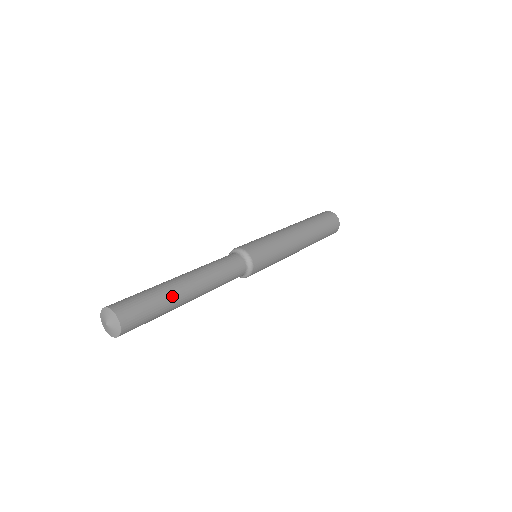
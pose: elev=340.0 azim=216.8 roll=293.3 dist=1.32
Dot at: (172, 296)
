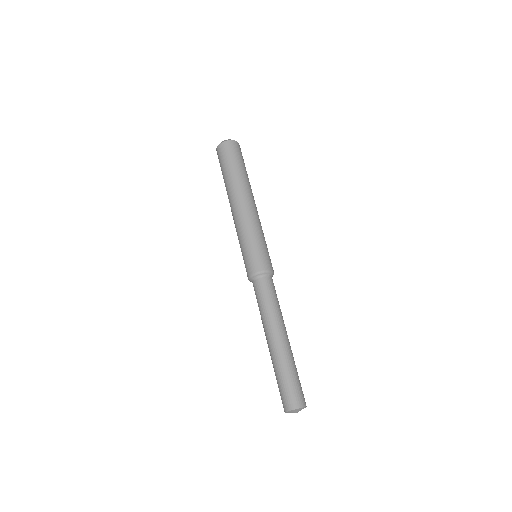
Dot at: occluded
